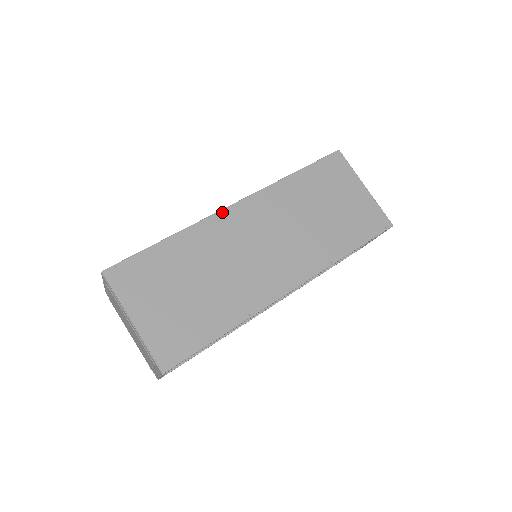
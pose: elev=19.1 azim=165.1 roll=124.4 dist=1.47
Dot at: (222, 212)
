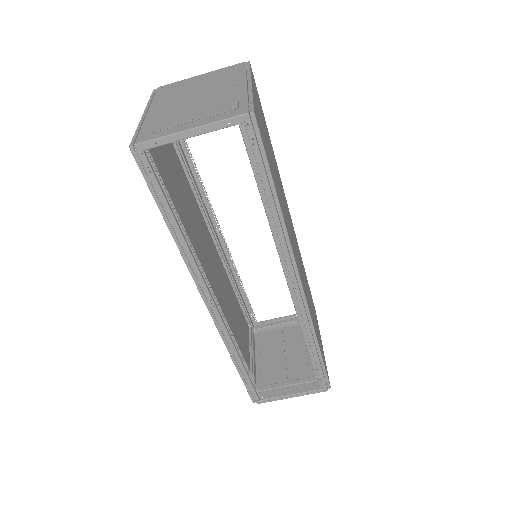
Dot at: occluded
